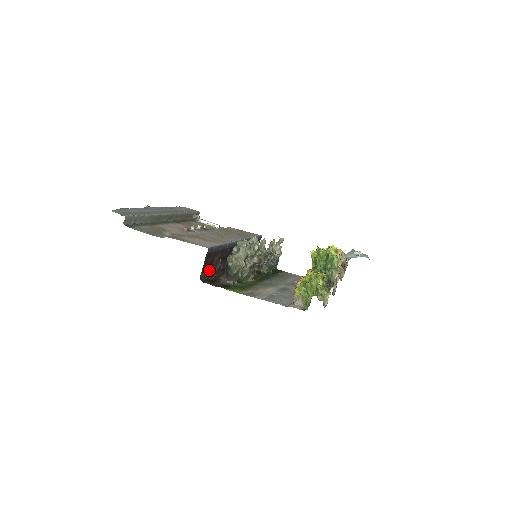
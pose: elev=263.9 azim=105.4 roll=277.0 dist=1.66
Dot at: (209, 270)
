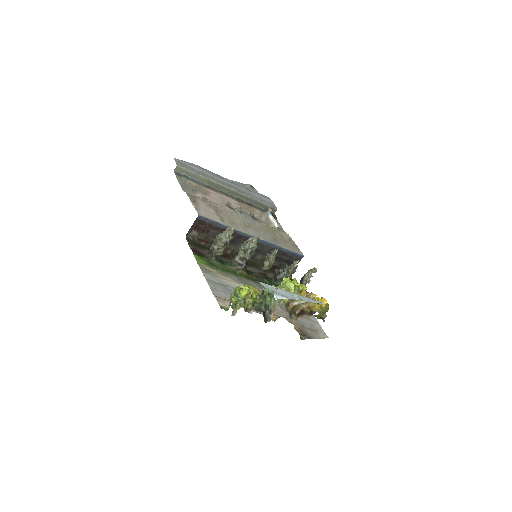
Dot at: (202, 236)
